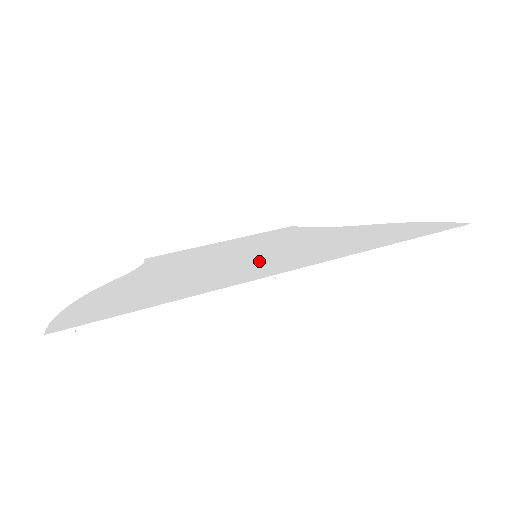
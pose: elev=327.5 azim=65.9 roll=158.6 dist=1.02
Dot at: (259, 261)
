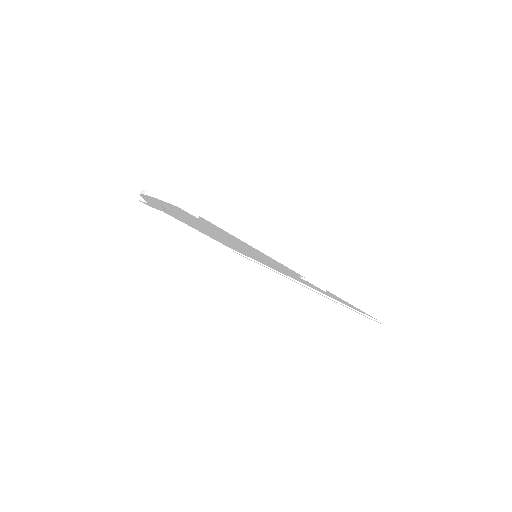
Dot at: occluded
